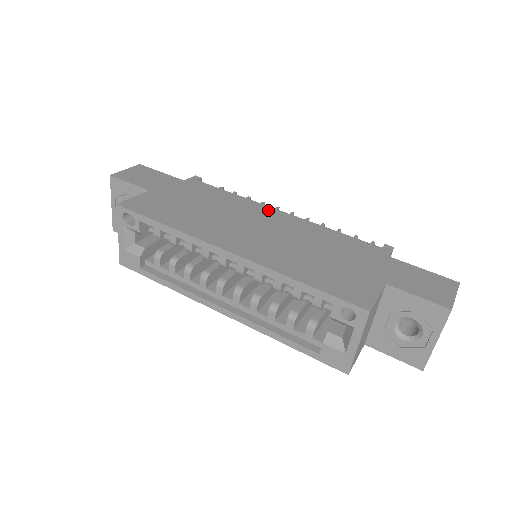
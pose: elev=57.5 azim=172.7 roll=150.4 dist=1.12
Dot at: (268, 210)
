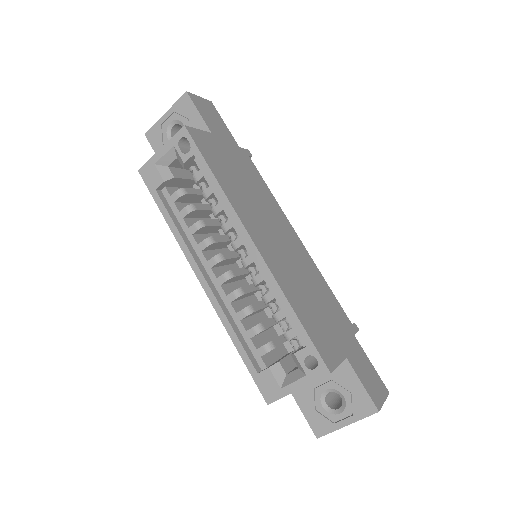
Dot at: (290, 227)
